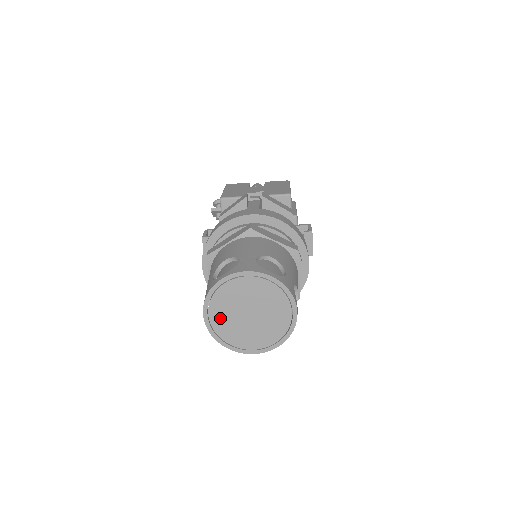
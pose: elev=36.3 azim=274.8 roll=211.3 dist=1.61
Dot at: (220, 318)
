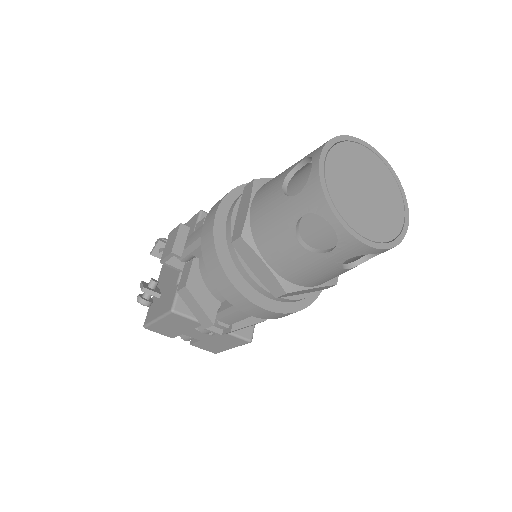
Dot at: (336, 174)
